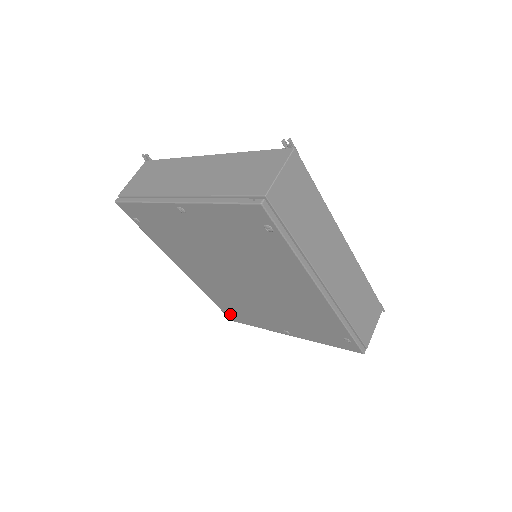
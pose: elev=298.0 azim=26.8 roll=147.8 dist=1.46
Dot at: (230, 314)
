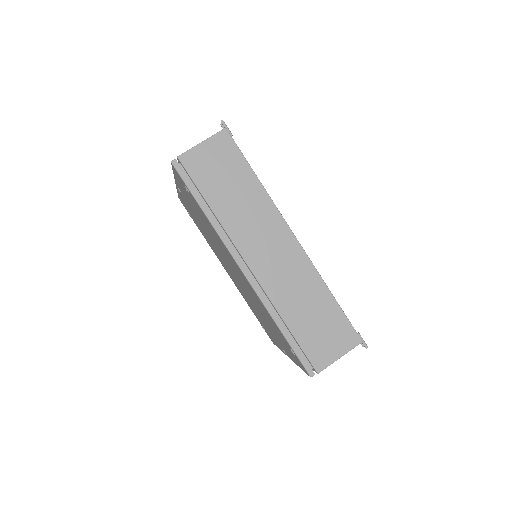
Dot at: occluded
